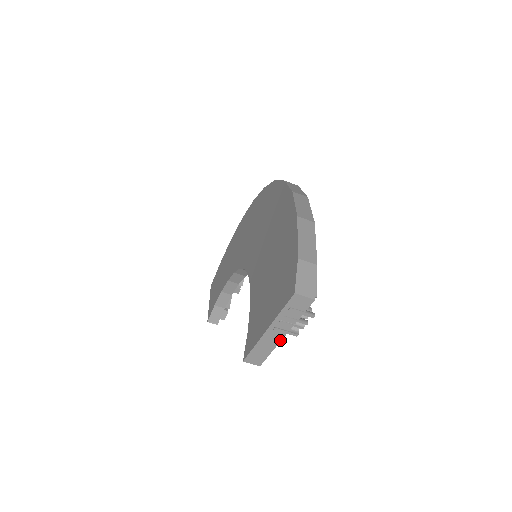
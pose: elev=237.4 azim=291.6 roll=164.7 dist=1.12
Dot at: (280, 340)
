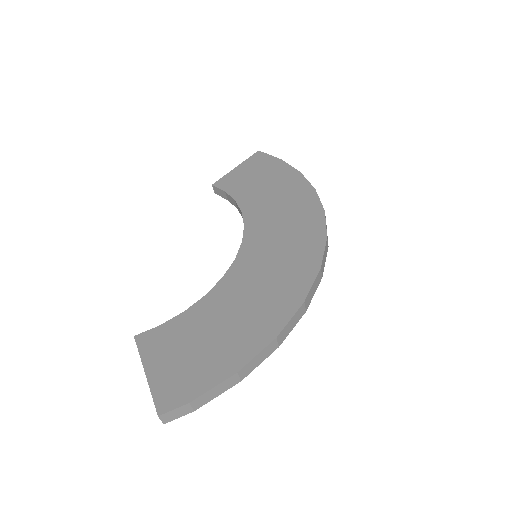
Dot at: occluded
